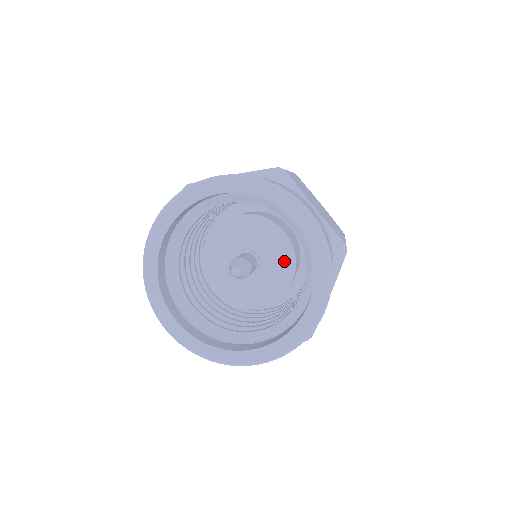
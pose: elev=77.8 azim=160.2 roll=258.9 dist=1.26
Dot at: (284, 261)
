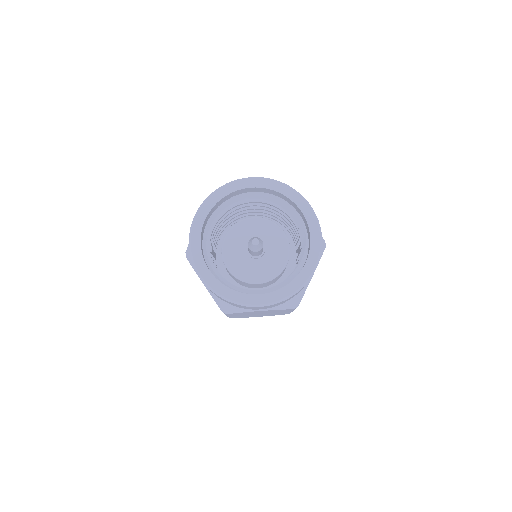
Dot at: (282, 250)
